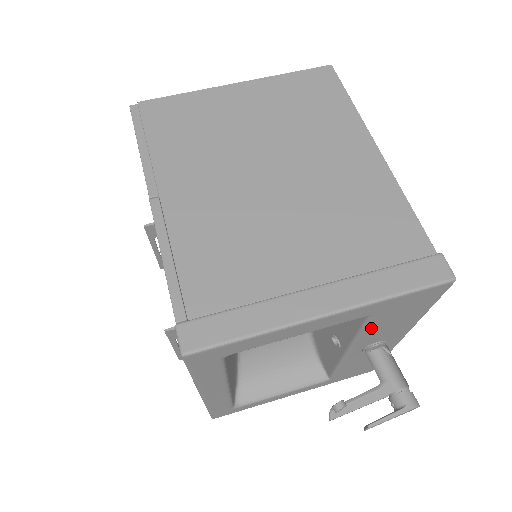
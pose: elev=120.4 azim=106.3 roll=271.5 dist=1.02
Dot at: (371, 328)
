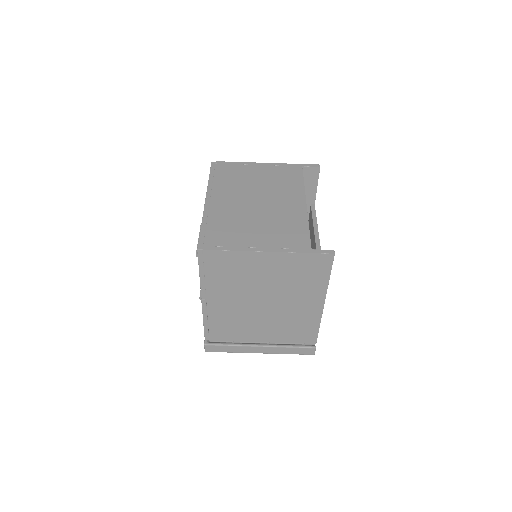
Dot at: occluded
